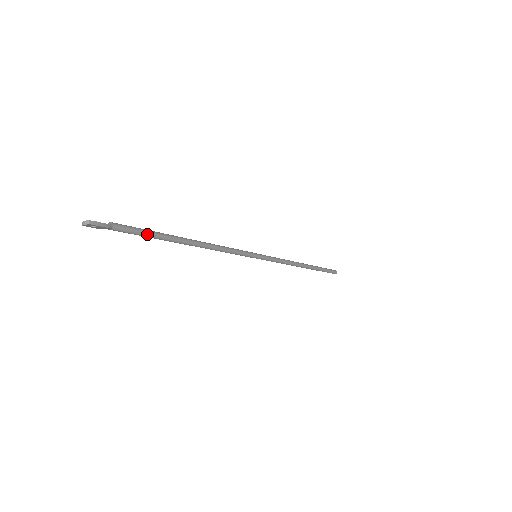
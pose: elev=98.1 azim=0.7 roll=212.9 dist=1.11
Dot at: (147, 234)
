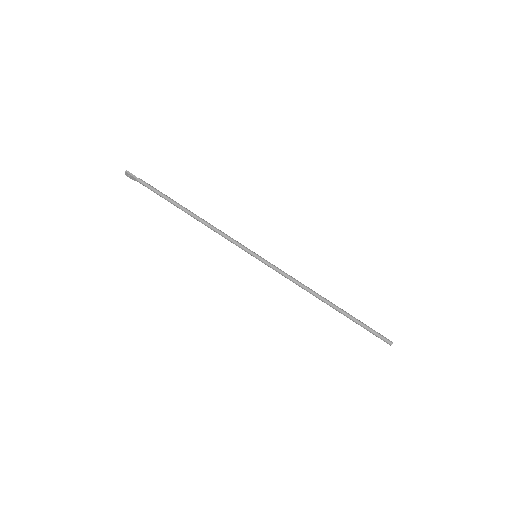
Dot at: (158, 192)
